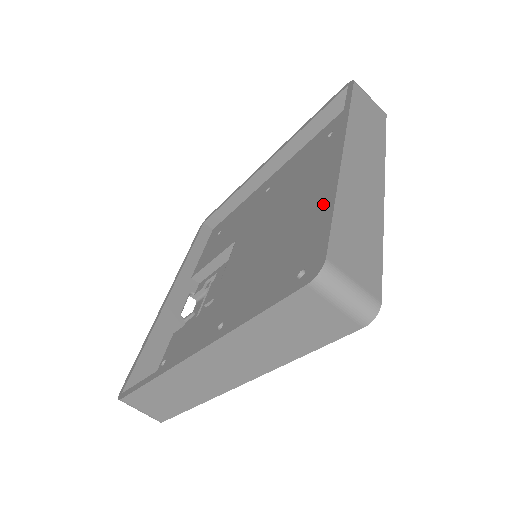
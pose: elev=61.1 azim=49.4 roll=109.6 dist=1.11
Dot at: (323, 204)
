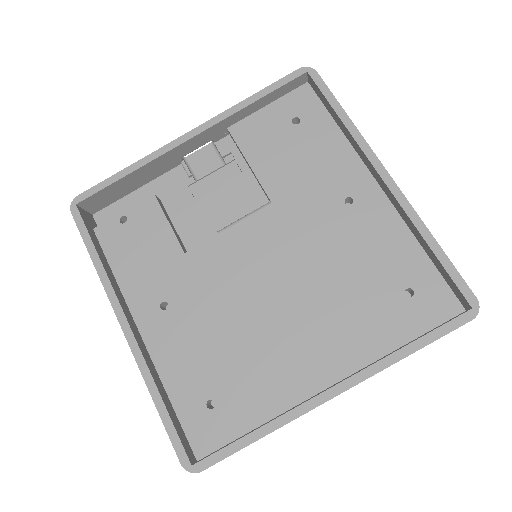
Dot at: (287, 375)
